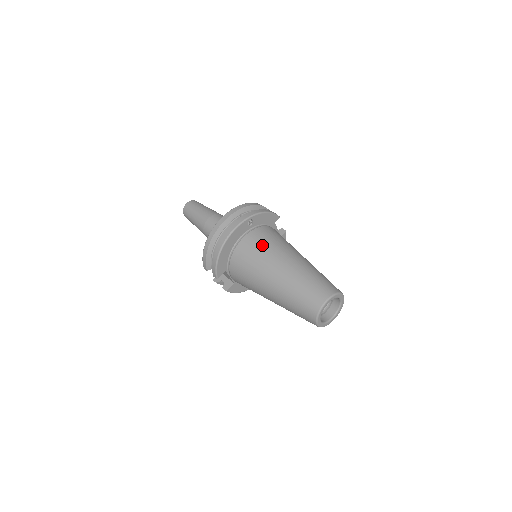
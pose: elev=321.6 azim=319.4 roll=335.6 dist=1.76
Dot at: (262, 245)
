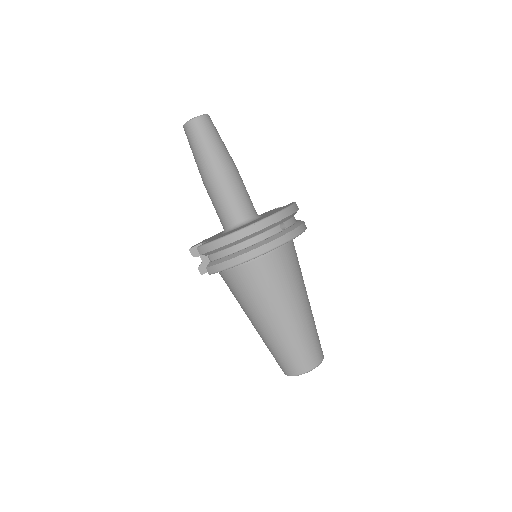
Dot at: (285, 275)
